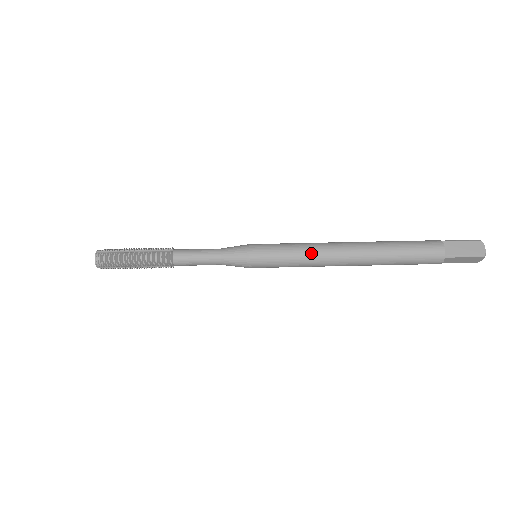
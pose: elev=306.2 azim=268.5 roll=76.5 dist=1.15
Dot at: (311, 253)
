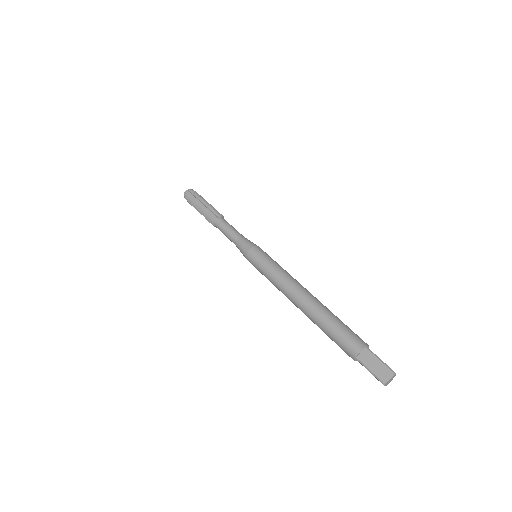
Dot at: (279, 280)
